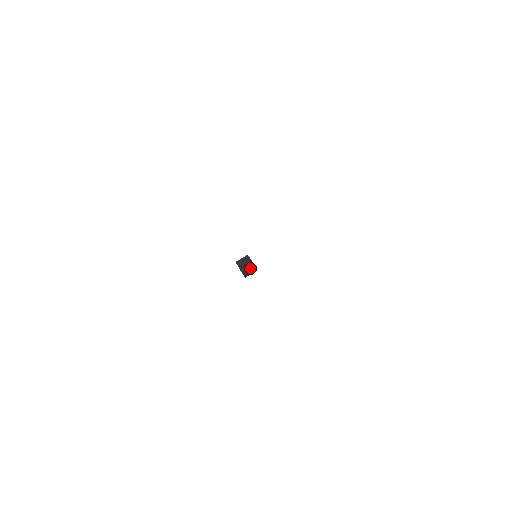
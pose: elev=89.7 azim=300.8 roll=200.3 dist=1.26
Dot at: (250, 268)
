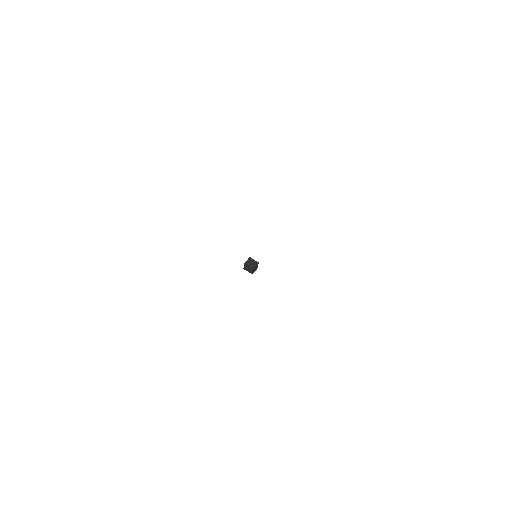
Dot at: (256, 264)
